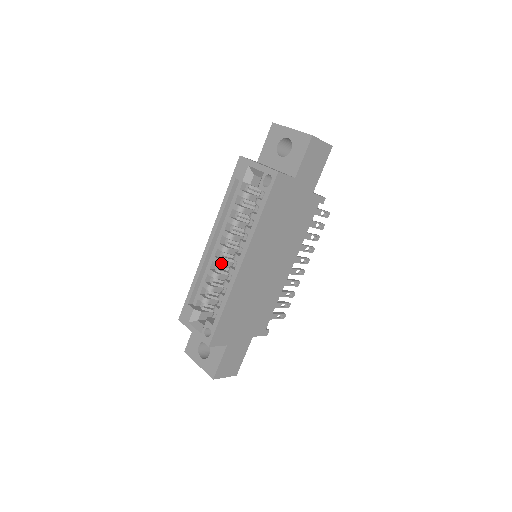
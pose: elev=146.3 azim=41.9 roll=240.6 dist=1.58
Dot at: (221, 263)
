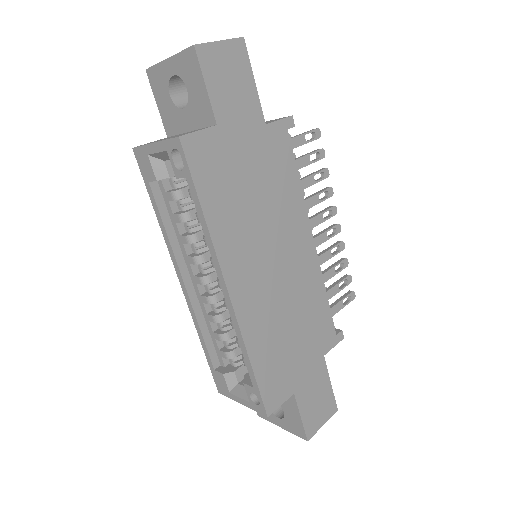
Dot at: (213, 299)
